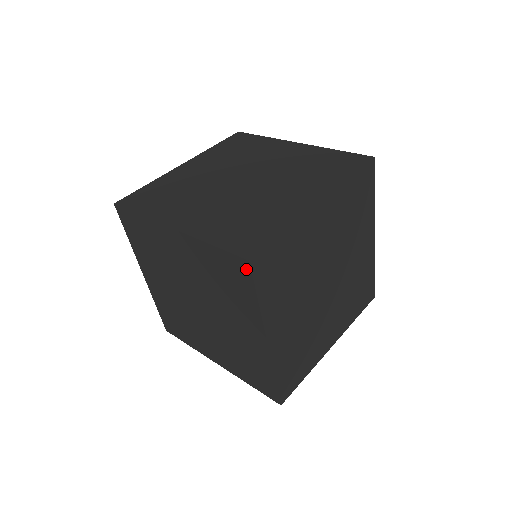
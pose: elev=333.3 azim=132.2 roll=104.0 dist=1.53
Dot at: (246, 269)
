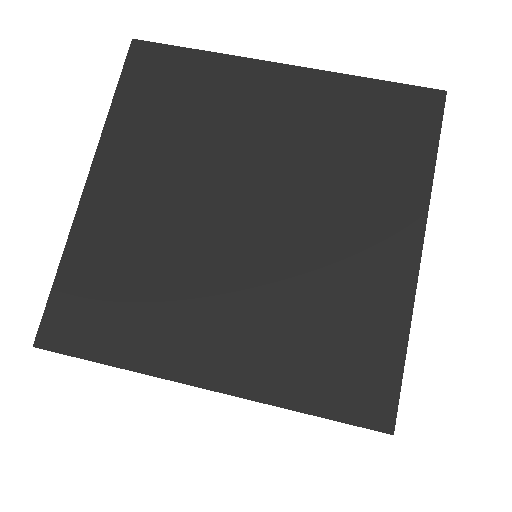
Dot at: occluded
